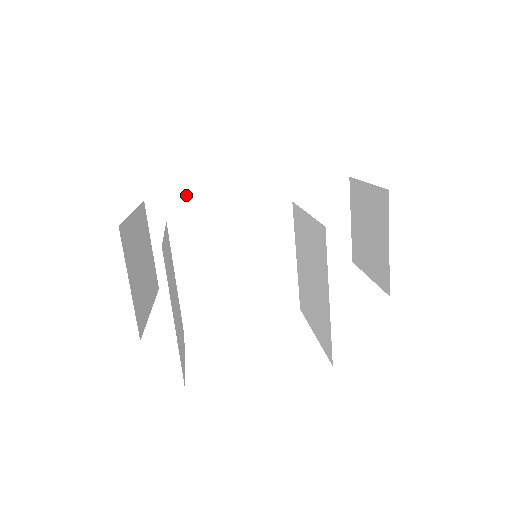
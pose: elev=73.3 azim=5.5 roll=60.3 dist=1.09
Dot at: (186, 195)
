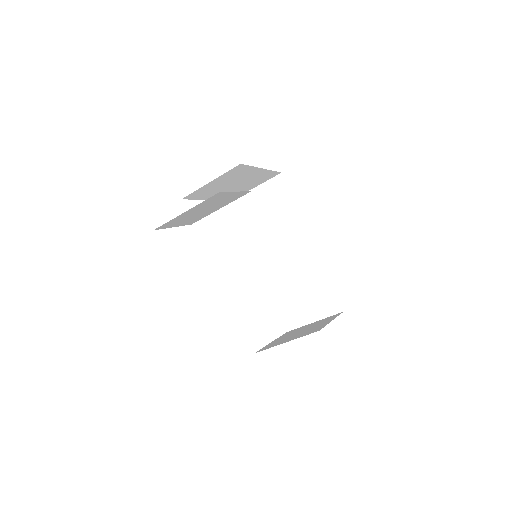
Dot at: occluded
